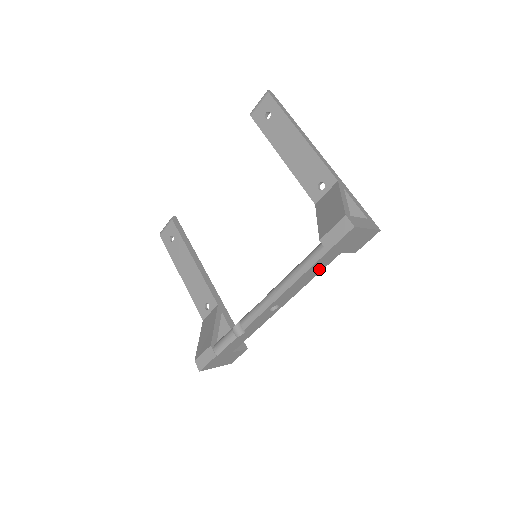
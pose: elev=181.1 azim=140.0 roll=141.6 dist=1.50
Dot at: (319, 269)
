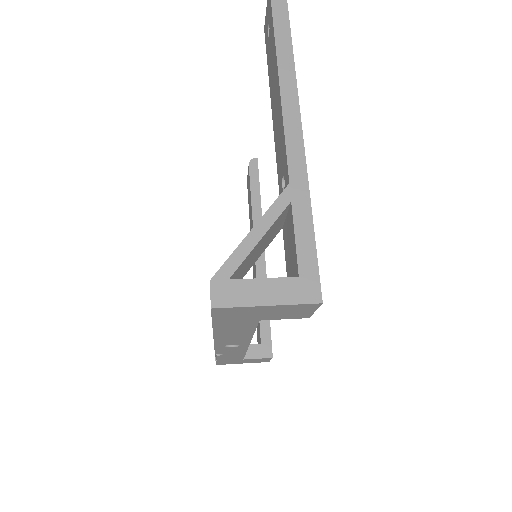
Dot at: (244, 329)
